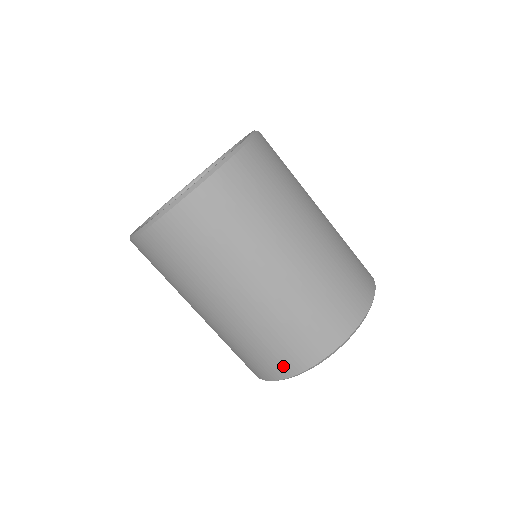
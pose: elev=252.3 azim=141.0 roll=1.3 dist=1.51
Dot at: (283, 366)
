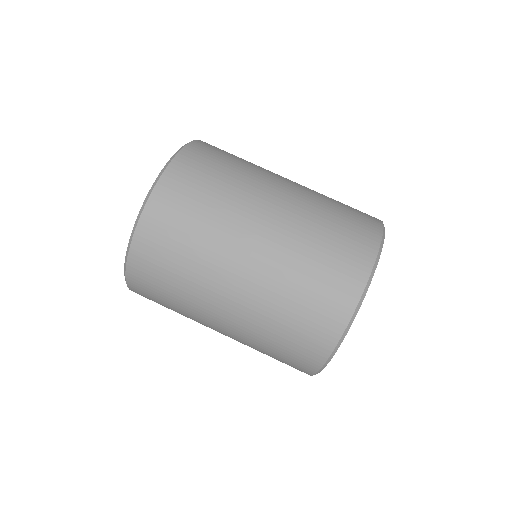
Dot at: (361, 249)
